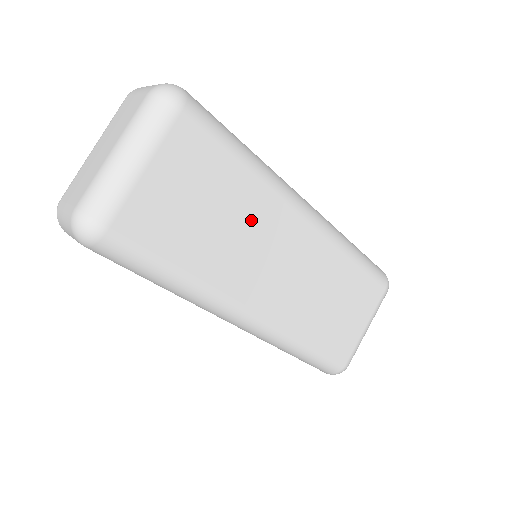
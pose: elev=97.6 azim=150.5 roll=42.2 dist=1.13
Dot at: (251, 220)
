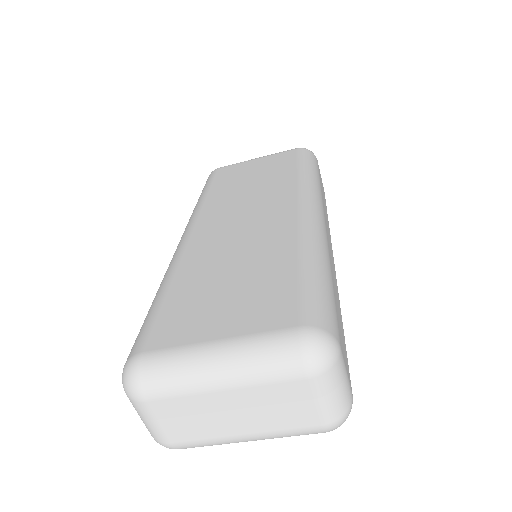
Dot at: occluded
